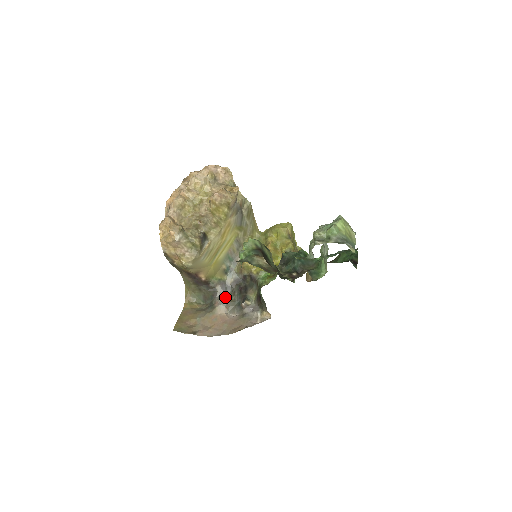
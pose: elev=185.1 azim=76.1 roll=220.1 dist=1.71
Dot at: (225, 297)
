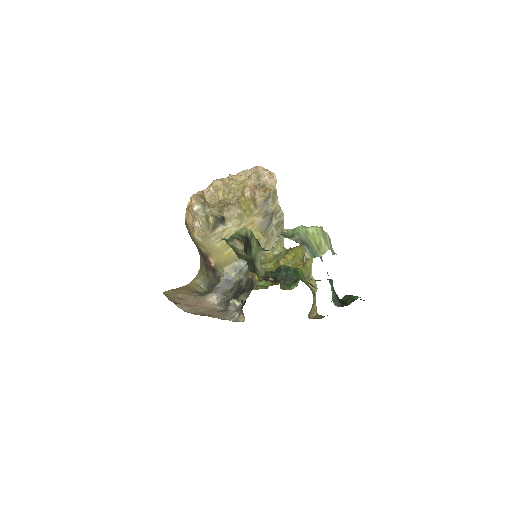
Dot at: (222, 290)
